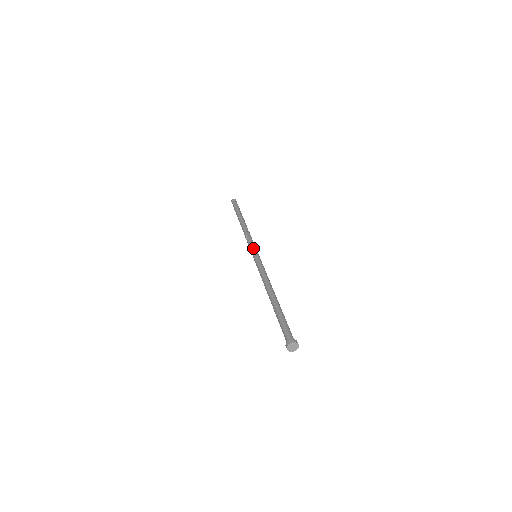
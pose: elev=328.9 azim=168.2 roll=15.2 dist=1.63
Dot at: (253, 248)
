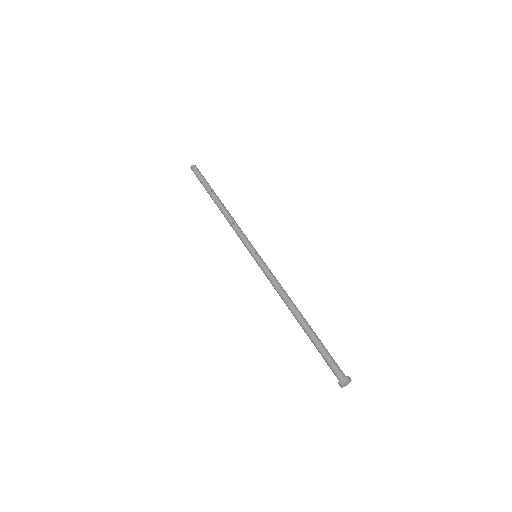
Dot at: (249, 246)
